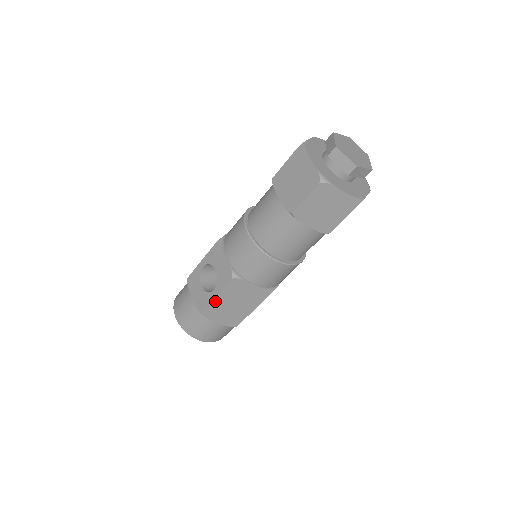
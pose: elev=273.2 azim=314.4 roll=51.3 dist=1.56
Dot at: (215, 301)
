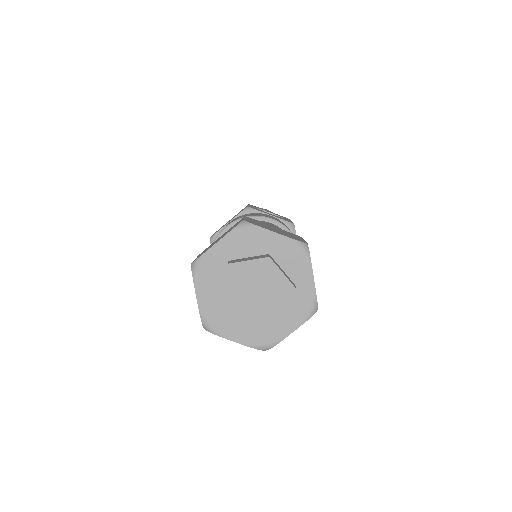
Dot at: occluded
